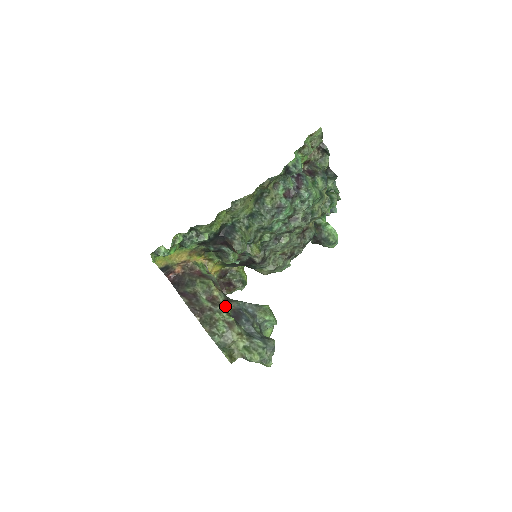
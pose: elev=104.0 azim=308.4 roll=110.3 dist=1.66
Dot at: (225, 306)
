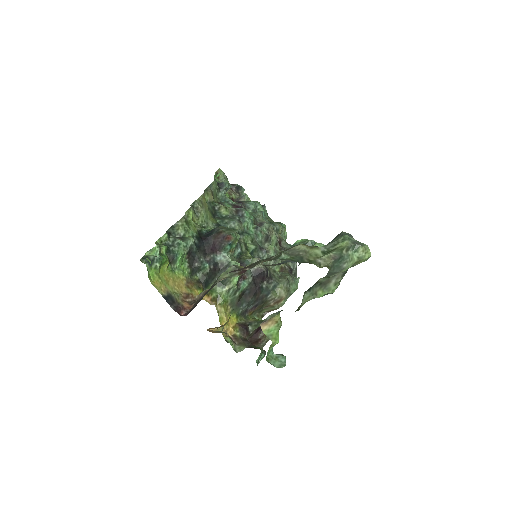
Dot at: (266, 265)
